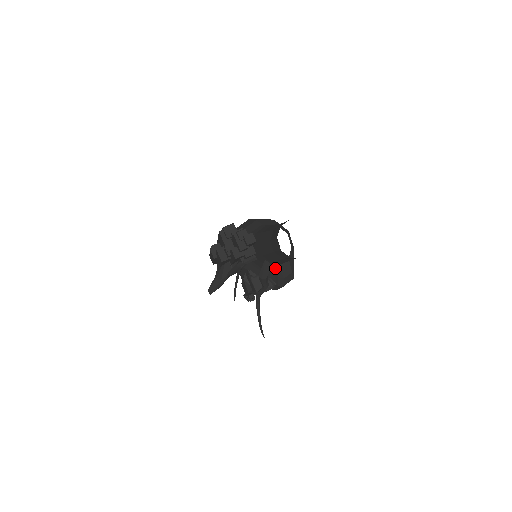
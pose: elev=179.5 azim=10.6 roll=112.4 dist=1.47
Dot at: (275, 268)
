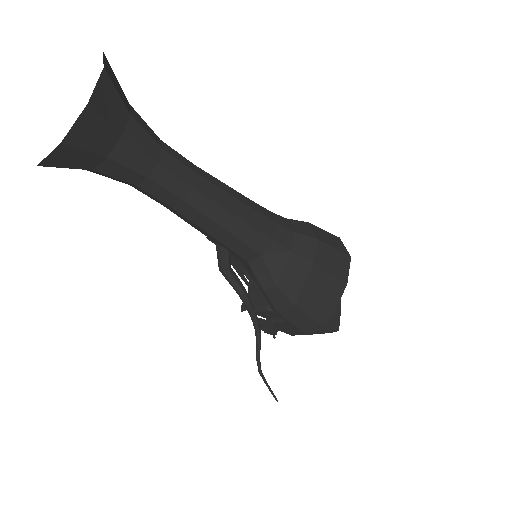
Dot at: (253, 270)
